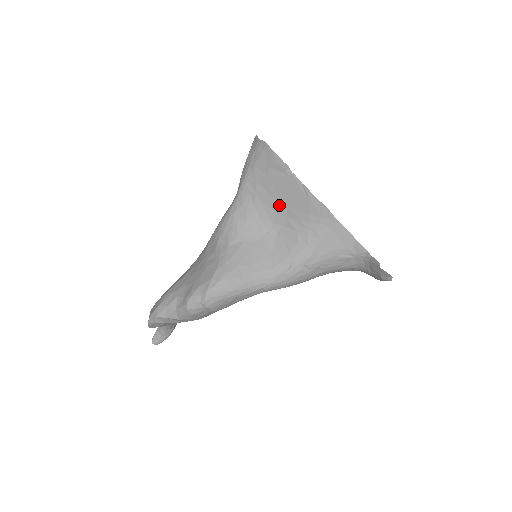
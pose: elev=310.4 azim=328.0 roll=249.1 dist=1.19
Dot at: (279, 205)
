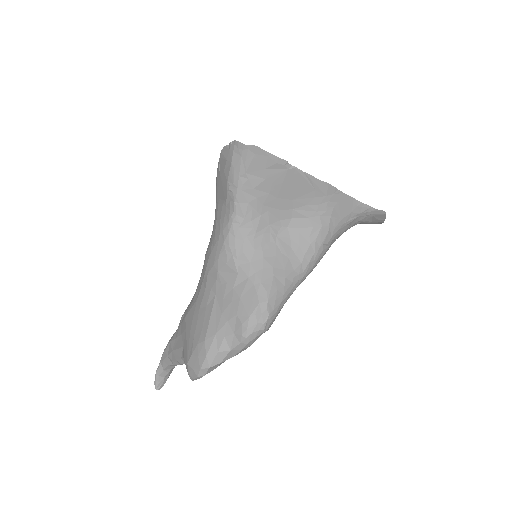
Dot at: (283, 201)
